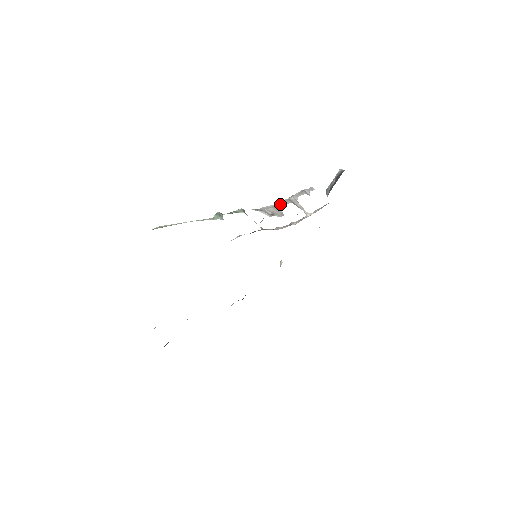
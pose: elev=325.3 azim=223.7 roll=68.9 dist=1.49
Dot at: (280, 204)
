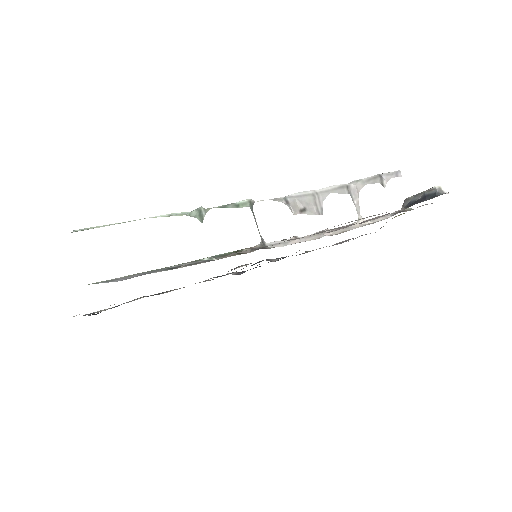
Dot at: (328, 191)
